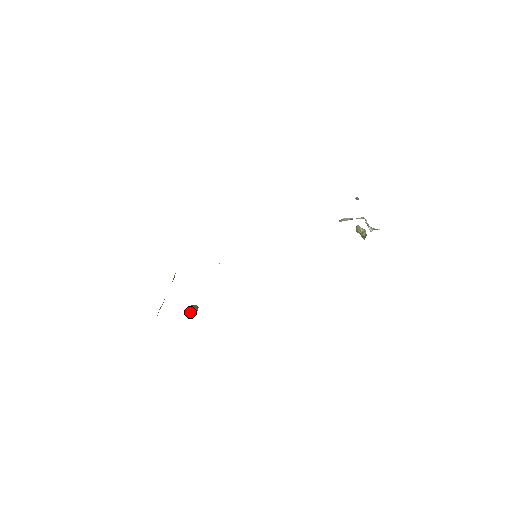
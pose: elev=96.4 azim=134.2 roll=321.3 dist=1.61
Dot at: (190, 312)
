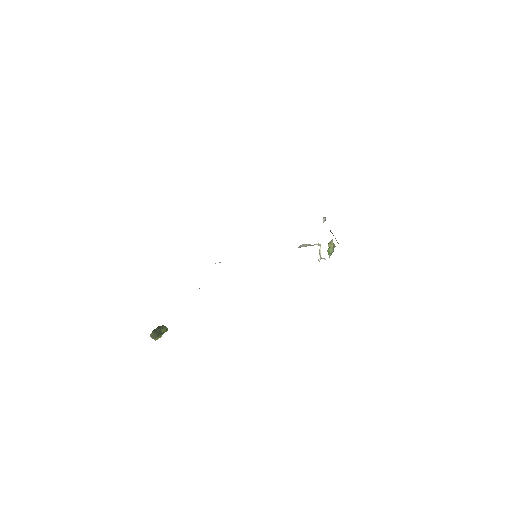
Dot at: (164, 330)
